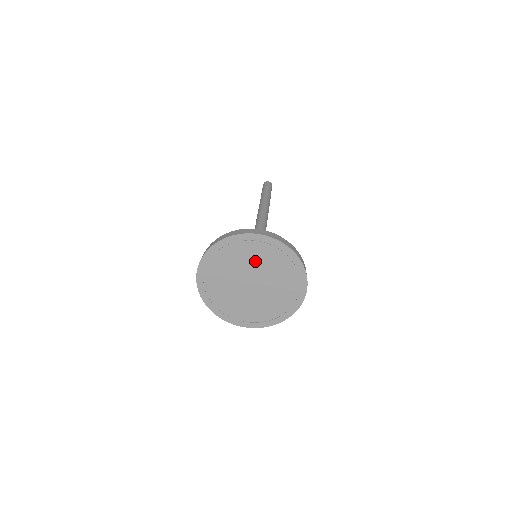
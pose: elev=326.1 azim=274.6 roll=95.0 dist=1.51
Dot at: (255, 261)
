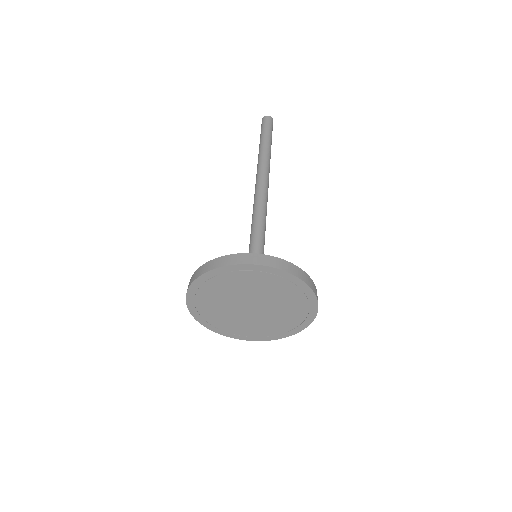
Dot at: (255, 288)
